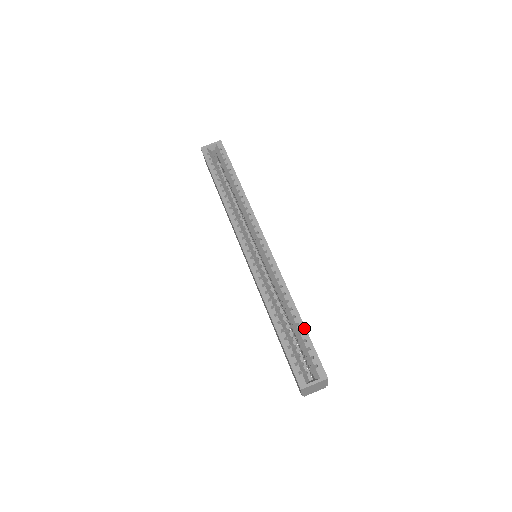
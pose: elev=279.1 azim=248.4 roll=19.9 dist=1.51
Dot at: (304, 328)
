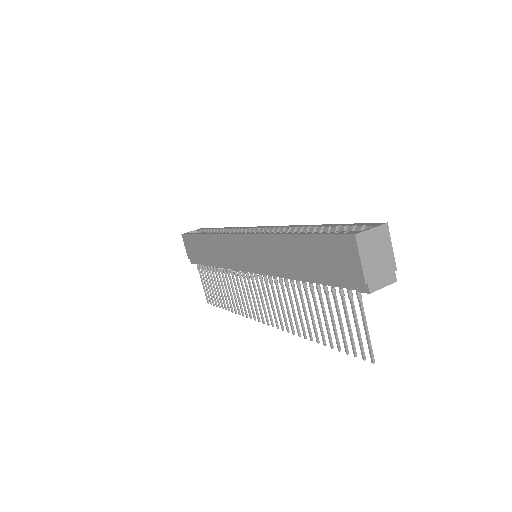
Dot at: (333, 224)
